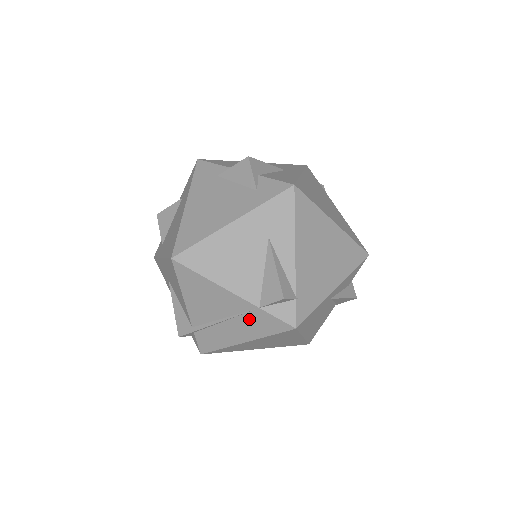
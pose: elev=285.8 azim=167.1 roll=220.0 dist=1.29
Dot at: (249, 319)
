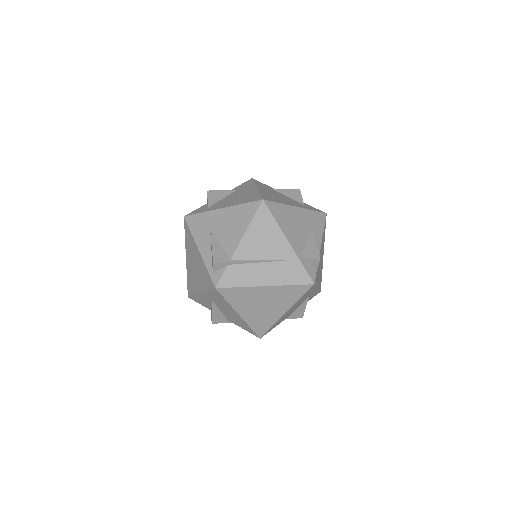
Dot at: (285, 266)
